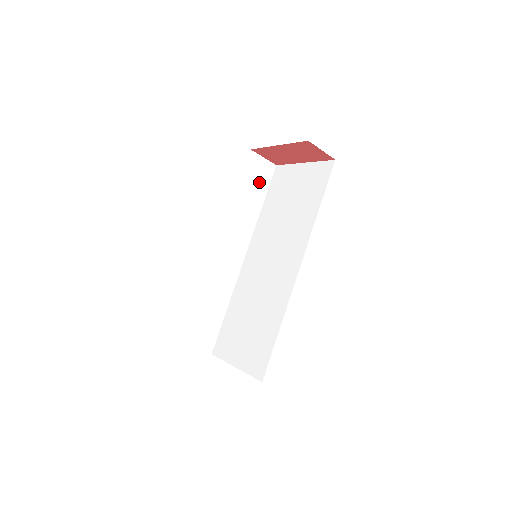
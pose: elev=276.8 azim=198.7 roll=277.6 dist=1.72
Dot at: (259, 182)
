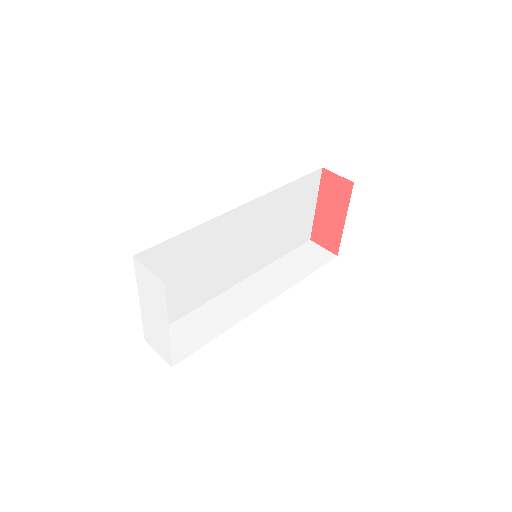
Dot at: (311, 260)
